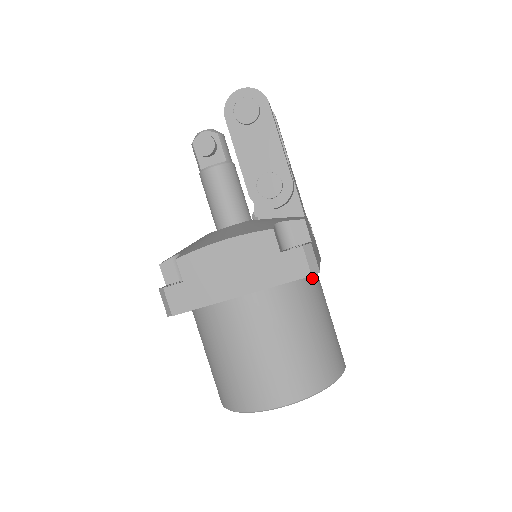
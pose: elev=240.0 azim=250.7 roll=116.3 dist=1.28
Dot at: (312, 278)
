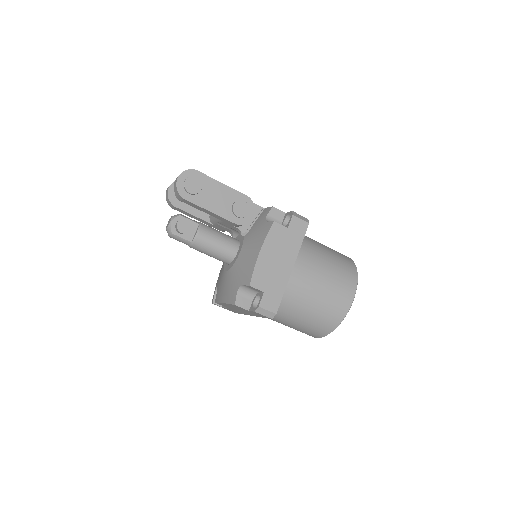
Dot at: occluded
